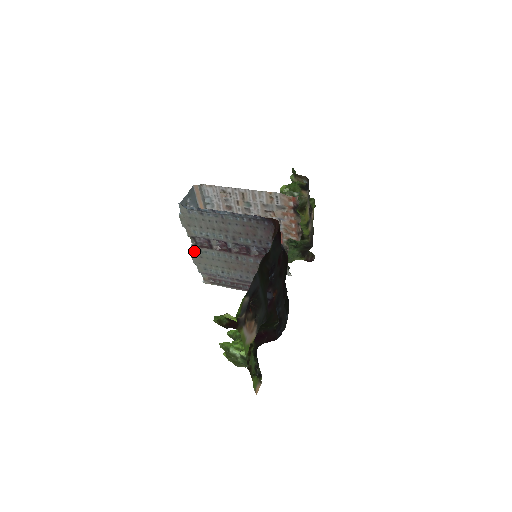
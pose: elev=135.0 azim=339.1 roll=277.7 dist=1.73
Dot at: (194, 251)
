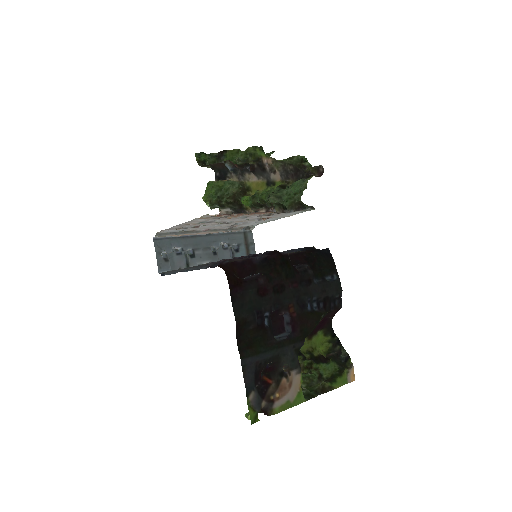
Dot at: occluded
